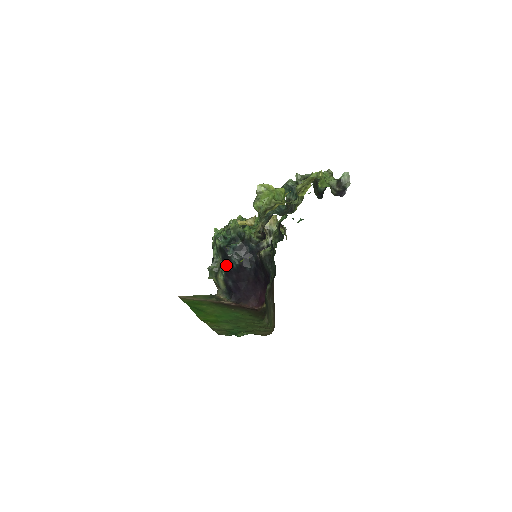
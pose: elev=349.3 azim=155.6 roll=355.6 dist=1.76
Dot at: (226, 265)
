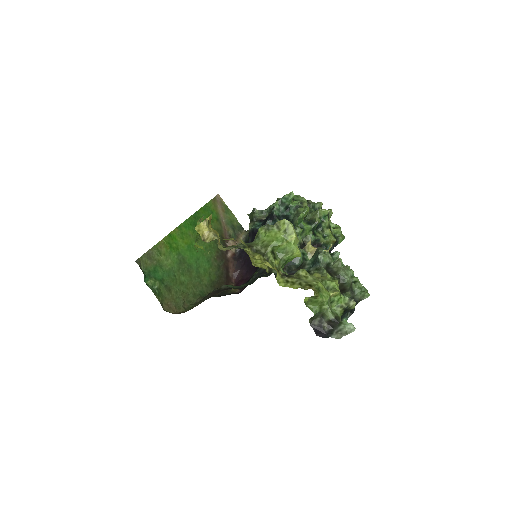
Dot at: (260, 226)
